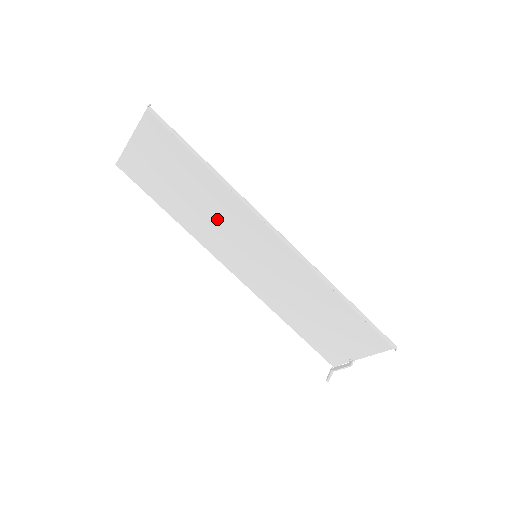
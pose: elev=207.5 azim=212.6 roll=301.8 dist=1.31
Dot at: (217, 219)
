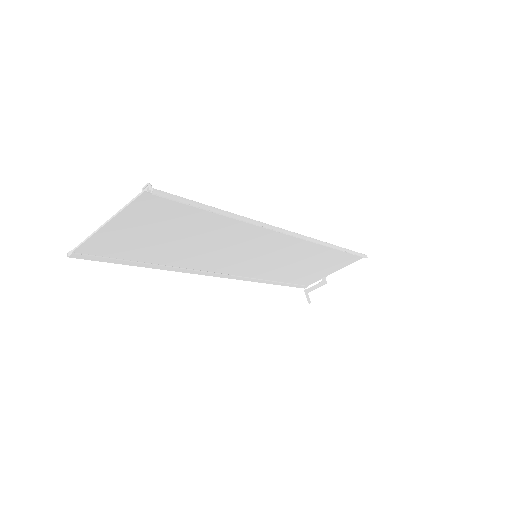
Dot at: (219, 248)
